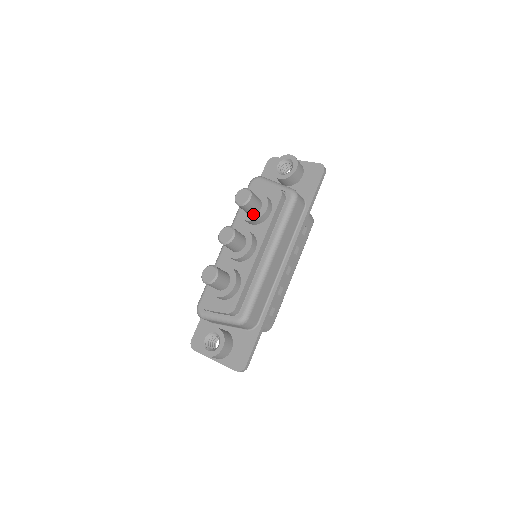
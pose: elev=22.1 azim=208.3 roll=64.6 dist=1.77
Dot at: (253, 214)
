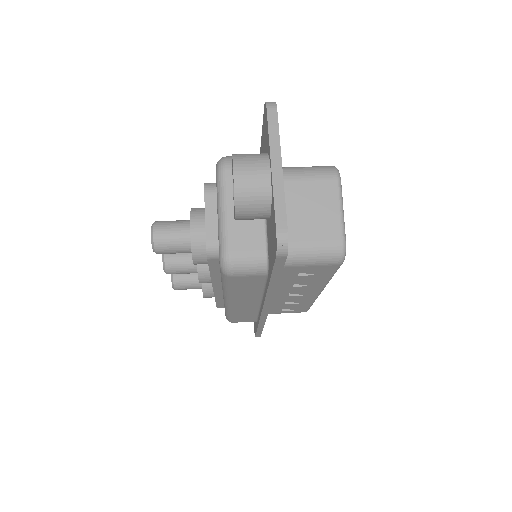
Dot at: occluded
